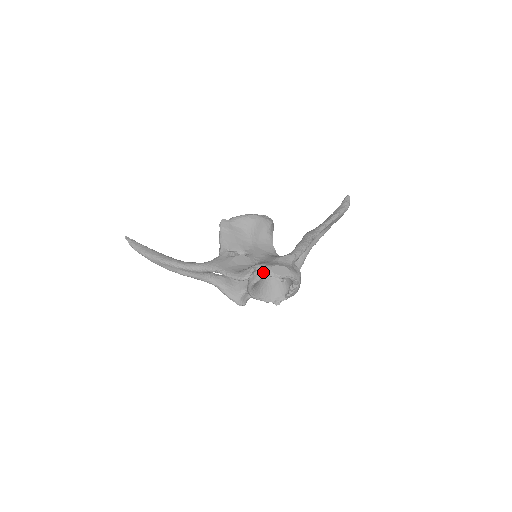
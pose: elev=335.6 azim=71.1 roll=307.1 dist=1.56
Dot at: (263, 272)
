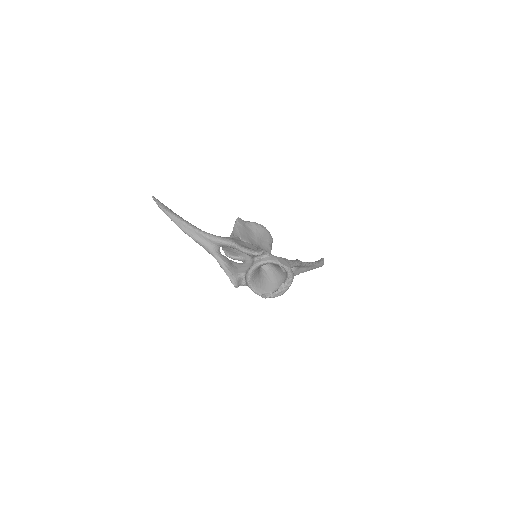
Dot at: (270, 258)
